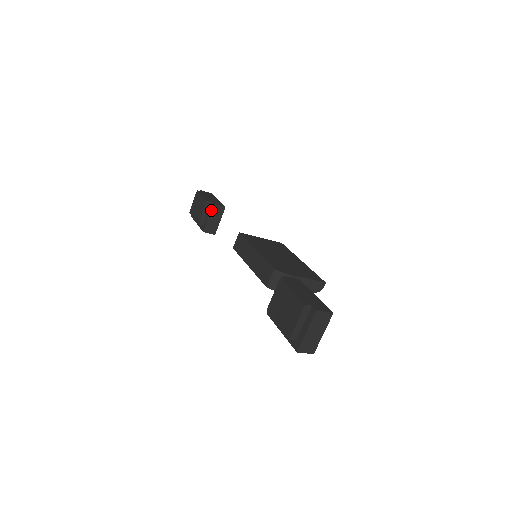
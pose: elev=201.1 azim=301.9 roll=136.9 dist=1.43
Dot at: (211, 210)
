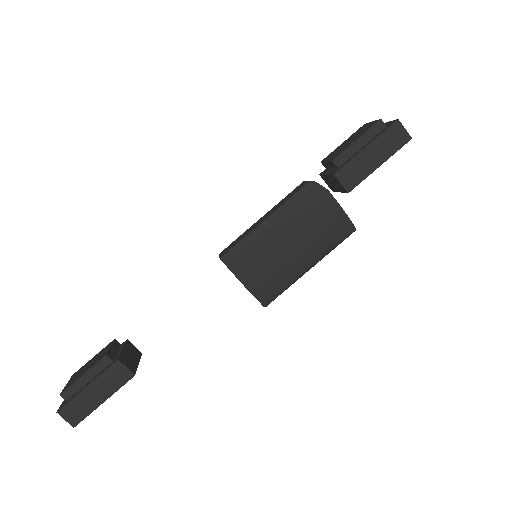
Dot at: (125, 344)
